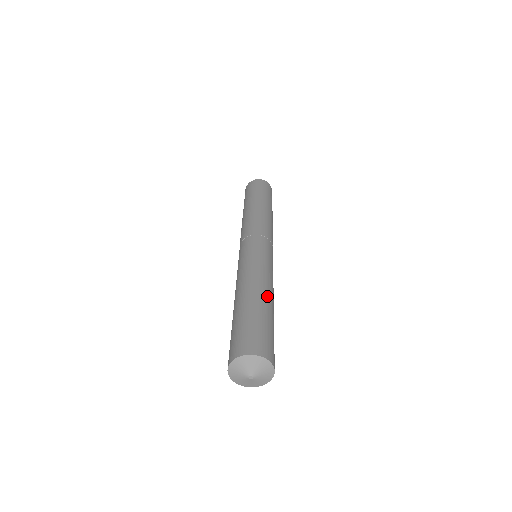
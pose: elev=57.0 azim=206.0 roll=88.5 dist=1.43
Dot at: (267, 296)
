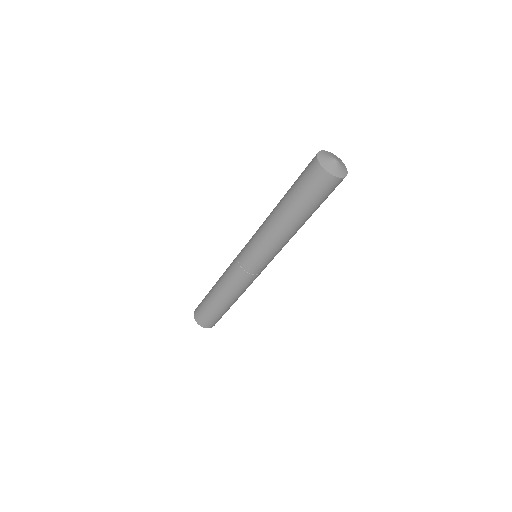
Dot at: occluded
